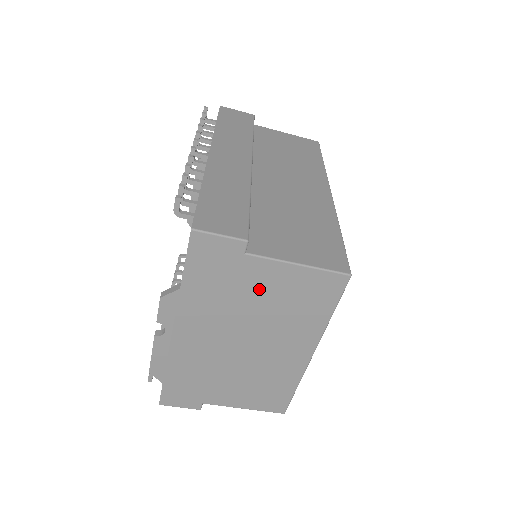
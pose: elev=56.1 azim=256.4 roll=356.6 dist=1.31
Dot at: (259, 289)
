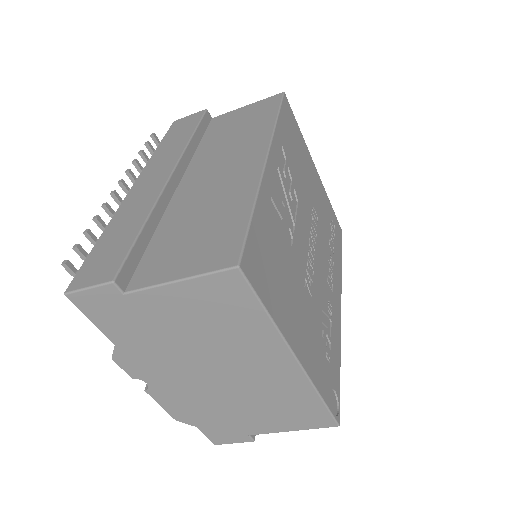
Dot at: (172, 319)
